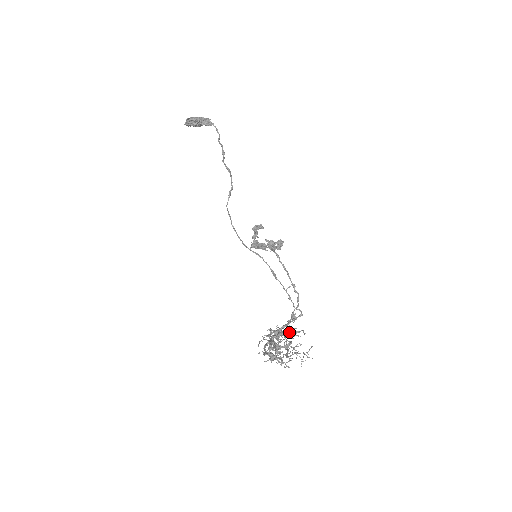
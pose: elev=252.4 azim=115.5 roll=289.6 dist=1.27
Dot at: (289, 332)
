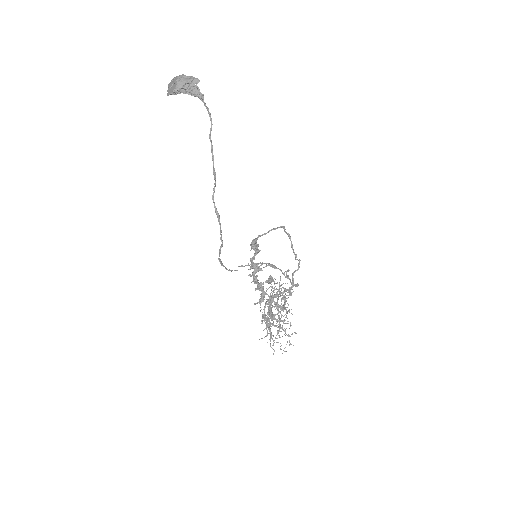
Dot at: (280, 320)
